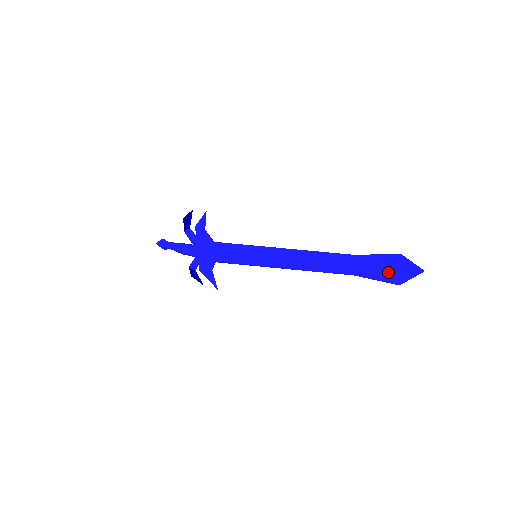
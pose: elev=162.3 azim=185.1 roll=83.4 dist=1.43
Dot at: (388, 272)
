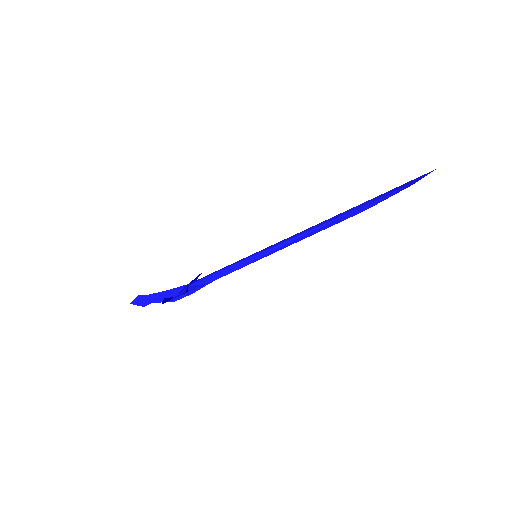
Dot at: (401, 190)
